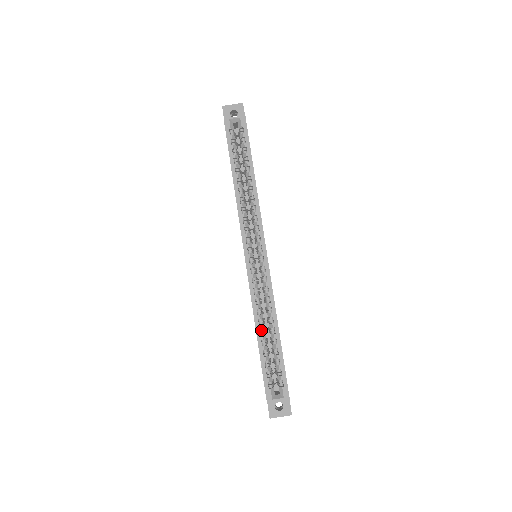
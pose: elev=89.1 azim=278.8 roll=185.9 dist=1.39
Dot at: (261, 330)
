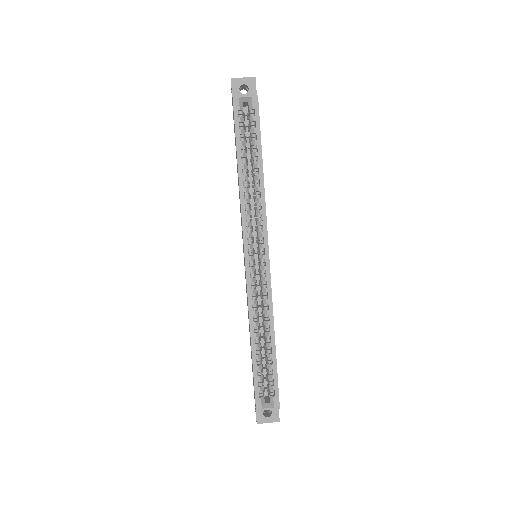
Dot at: (256, 338)
